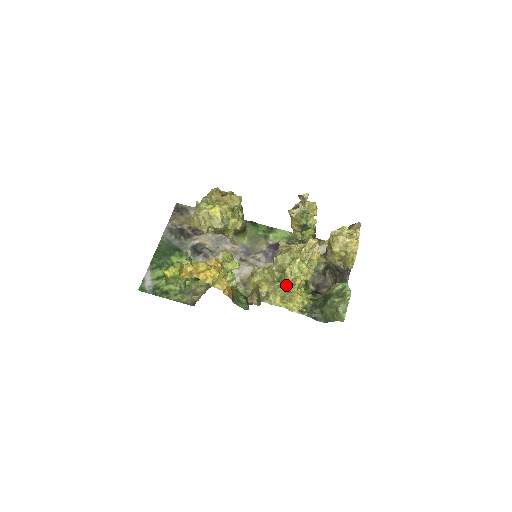
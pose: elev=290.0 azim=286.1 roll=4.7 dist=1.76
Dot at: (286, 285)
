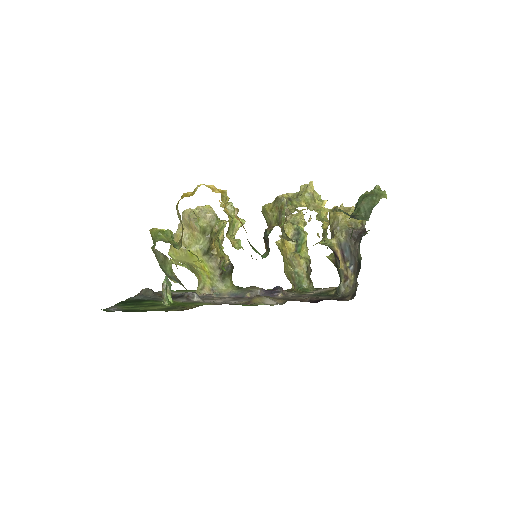
Dot at: (307, 188)
